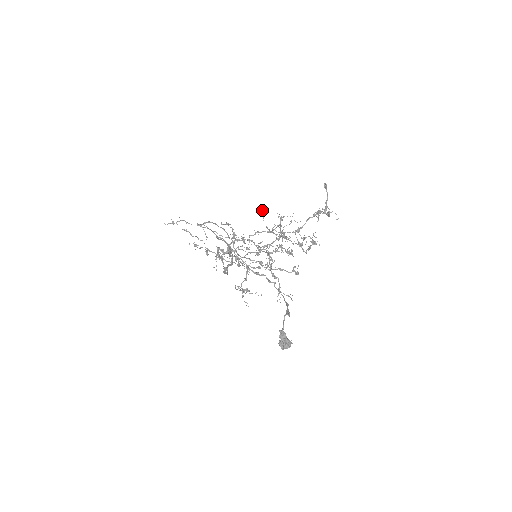
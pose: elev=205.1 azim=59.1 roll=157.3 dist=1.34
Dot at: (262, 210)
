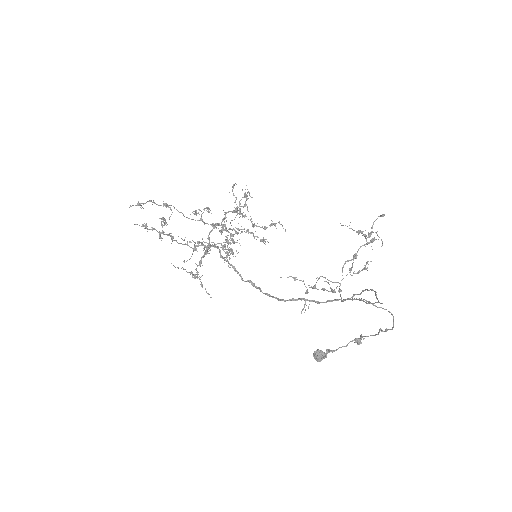
Dot at: (232, 187)
